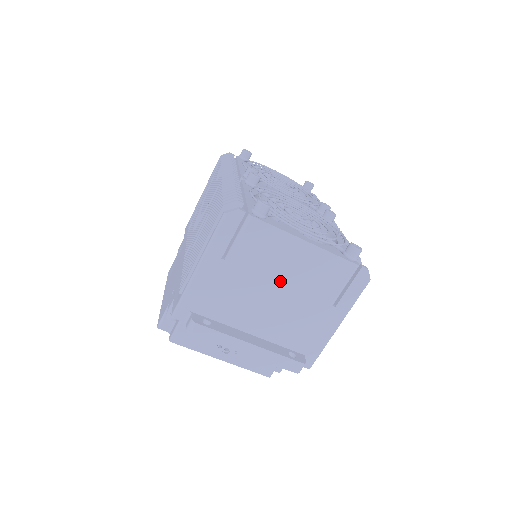
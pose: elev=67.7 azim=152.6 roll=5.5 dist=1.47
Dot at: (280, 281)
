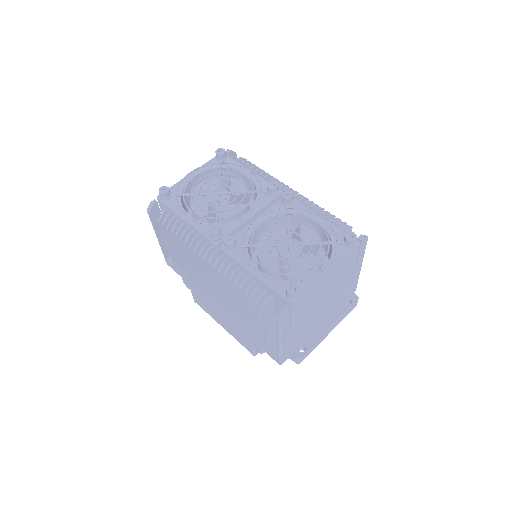
Dot at: occluded
